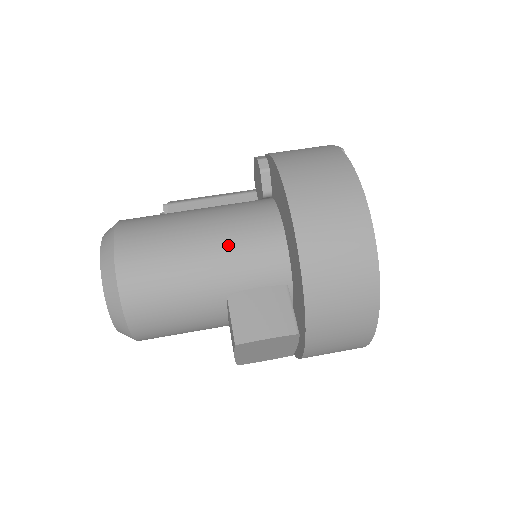
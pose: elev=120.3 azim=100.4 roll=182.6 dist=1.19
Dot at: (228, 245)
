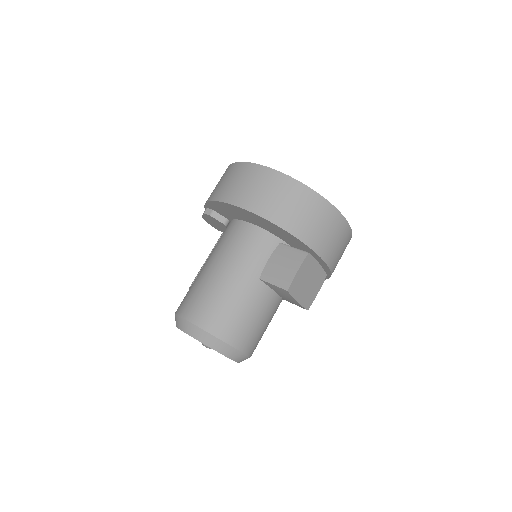
Dot at: (233, 257)
